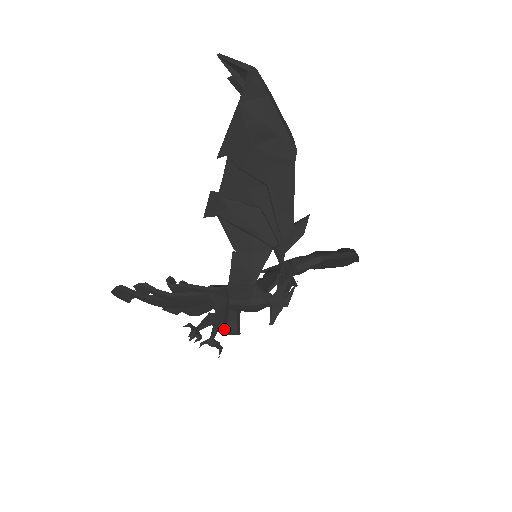
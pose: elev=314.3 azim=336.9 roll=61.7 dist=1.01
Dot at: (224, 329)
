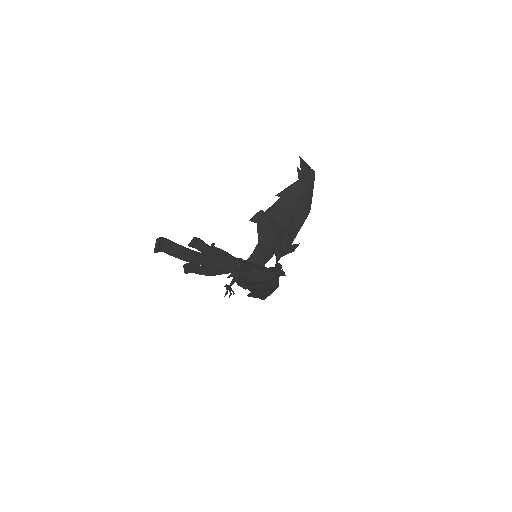
Dot at: (241, 282)
